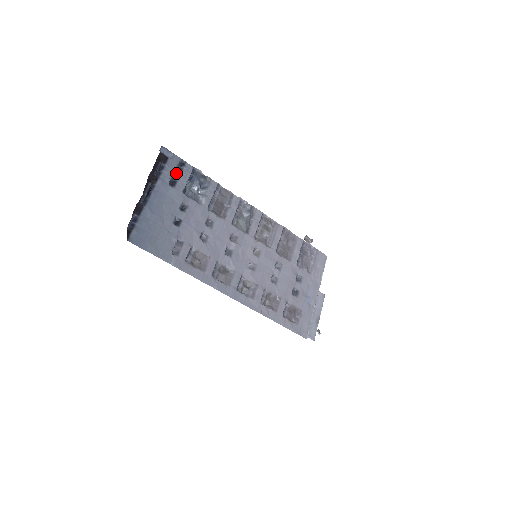
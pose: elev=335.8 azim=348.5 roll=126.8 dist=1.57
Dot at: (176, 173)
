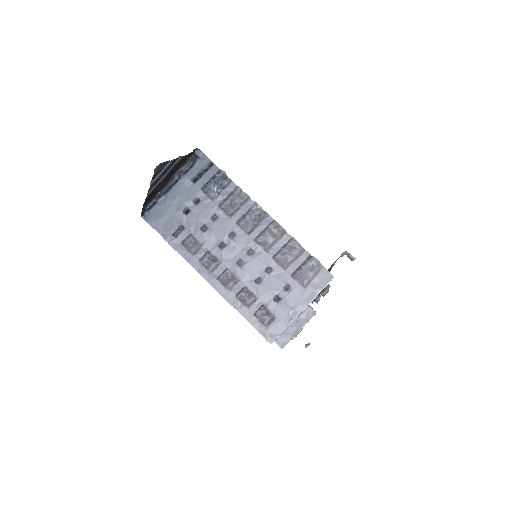
Dot at: (202, 172)
